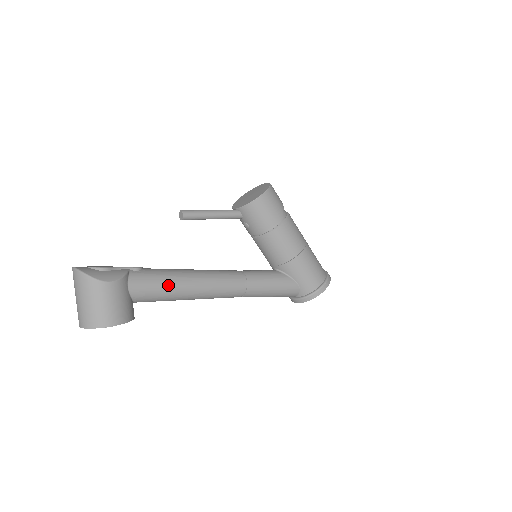
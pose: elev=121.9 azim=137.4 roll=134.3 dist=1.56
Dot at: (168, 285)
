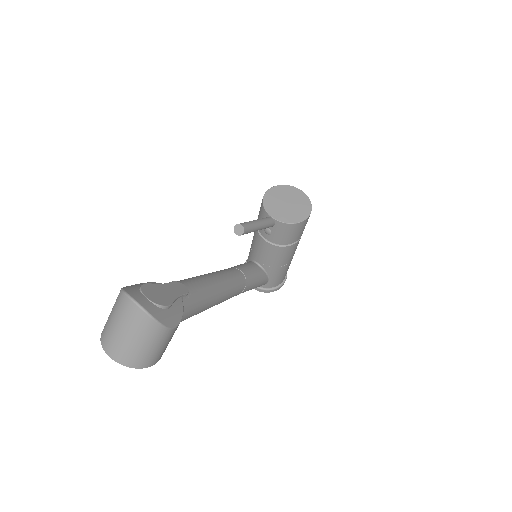
Dot at: (203, 308)
